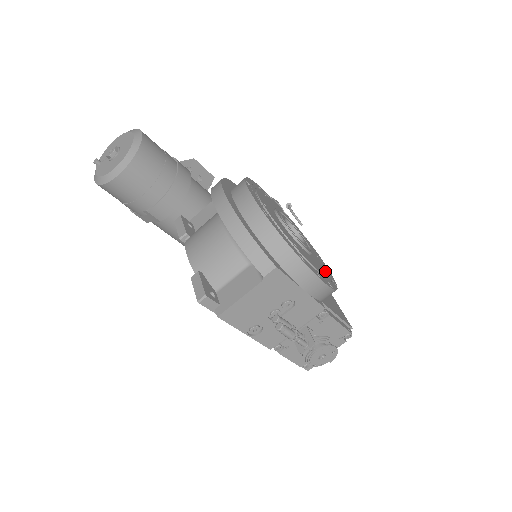
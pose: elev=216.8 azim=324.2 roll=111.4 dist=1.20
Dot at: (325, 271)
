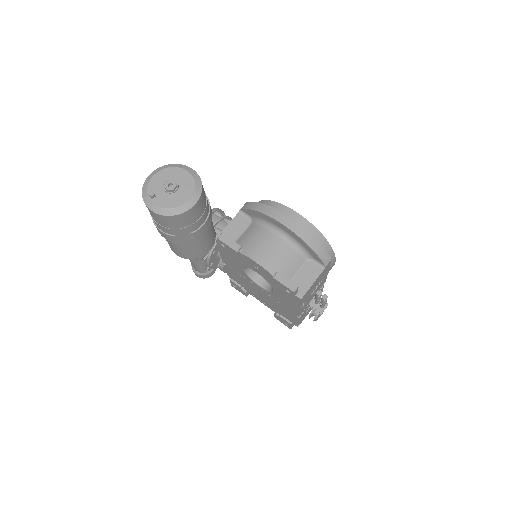
Dot at: occluded
